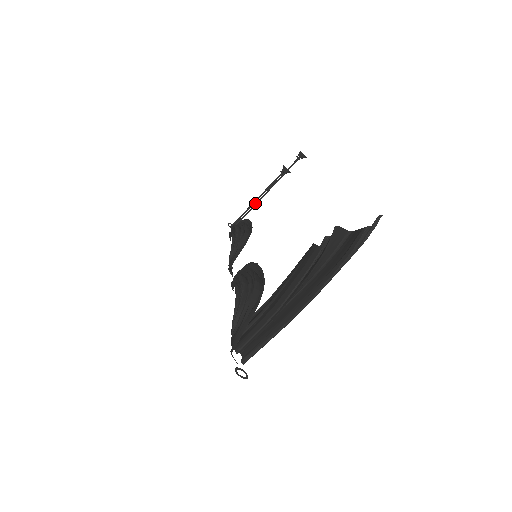
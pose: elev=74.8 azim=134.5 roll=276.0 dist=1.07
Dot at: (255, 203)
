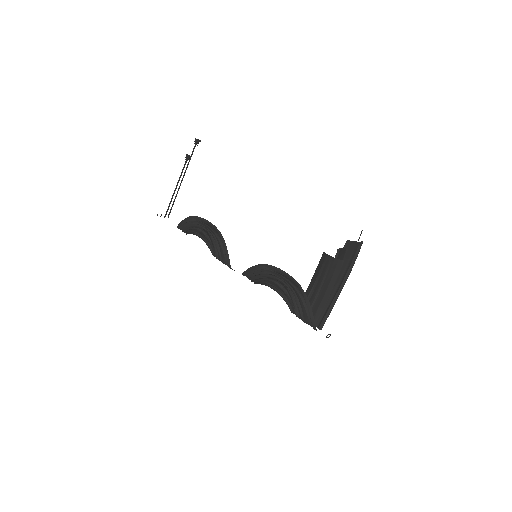
Dot at: (177, 192)
